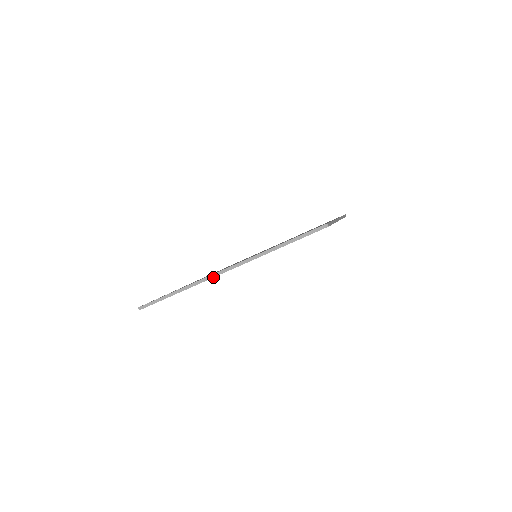
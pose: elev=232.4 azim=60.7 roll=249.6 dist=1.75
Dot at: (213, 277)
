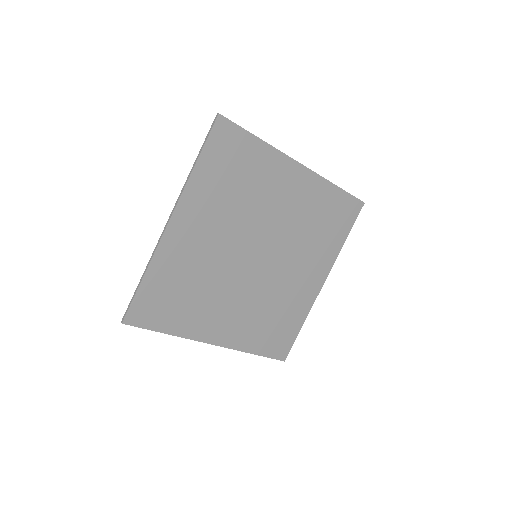
Dot at: (162, 236)
